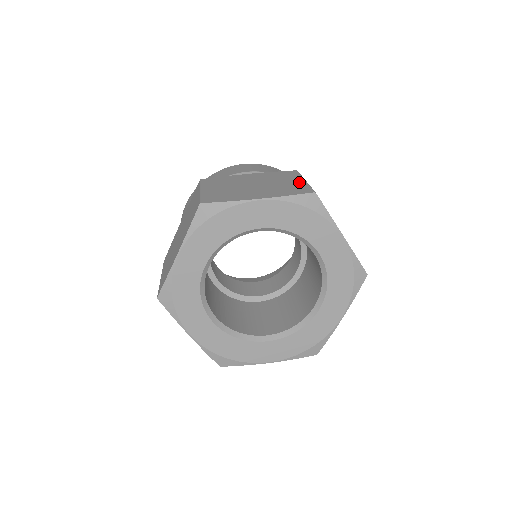
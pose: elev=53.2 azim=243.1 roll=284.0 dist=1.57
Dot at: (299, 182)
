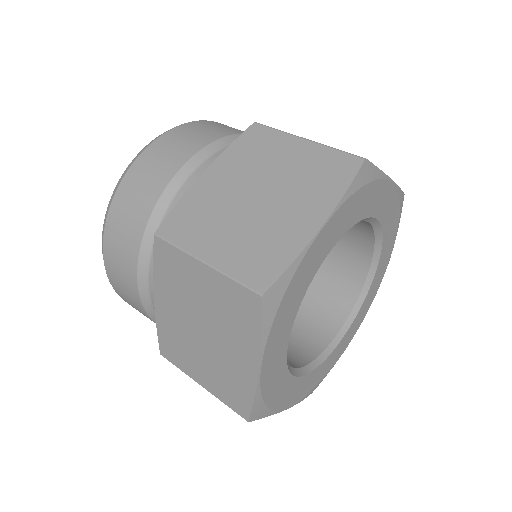
Dot at: occluded
